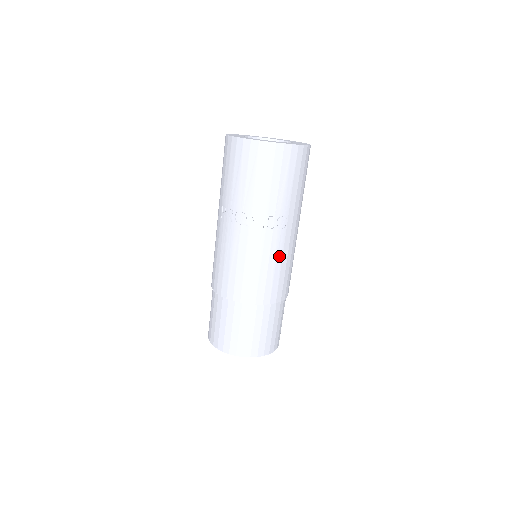
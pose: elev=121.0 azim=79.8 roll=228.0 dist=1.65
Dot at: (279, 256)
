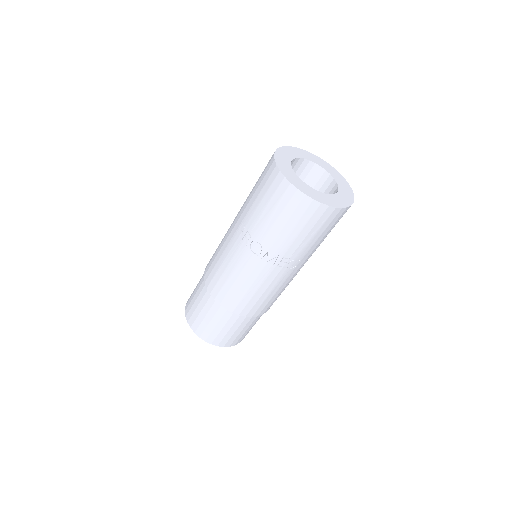
Dot at: (278, 286)
